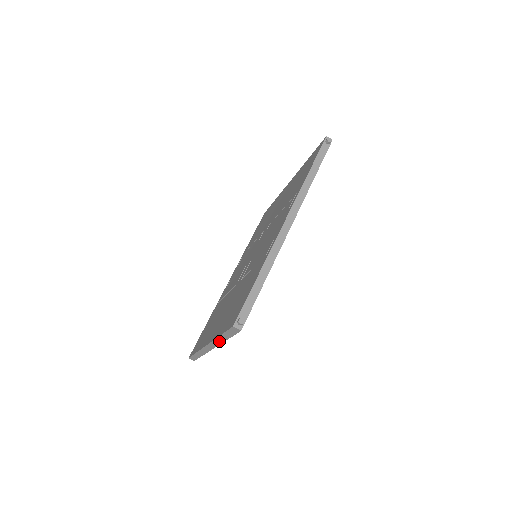
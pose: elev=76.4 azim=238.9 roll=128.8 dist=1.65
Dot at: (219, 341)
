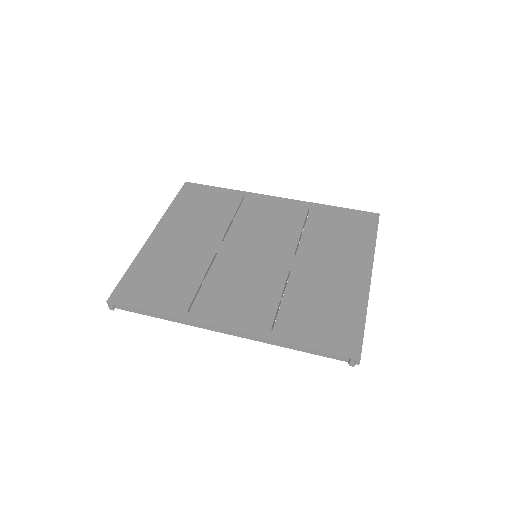
Dot at: occluded
